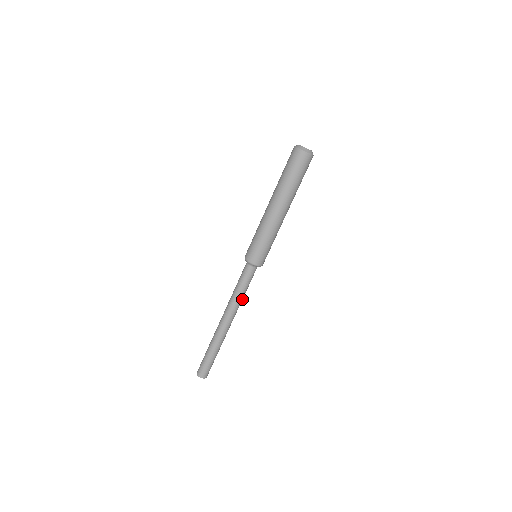
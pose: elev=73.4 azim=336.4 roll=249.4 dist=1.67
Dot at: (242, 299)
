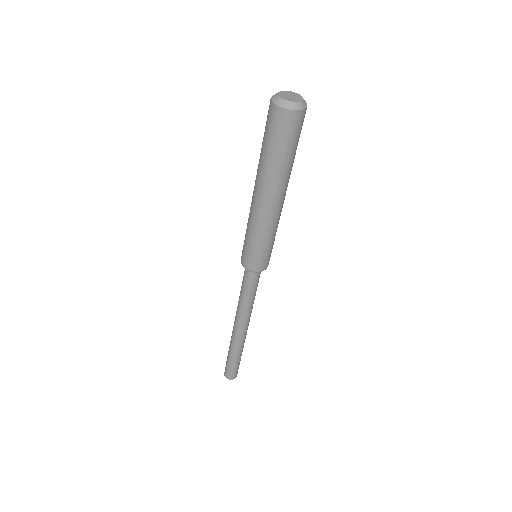
Dot at: occluded
